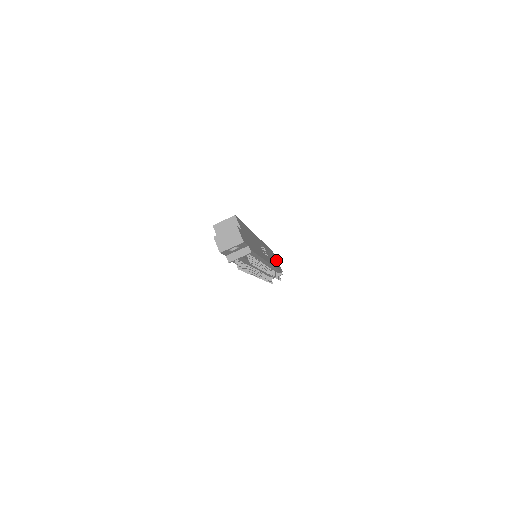
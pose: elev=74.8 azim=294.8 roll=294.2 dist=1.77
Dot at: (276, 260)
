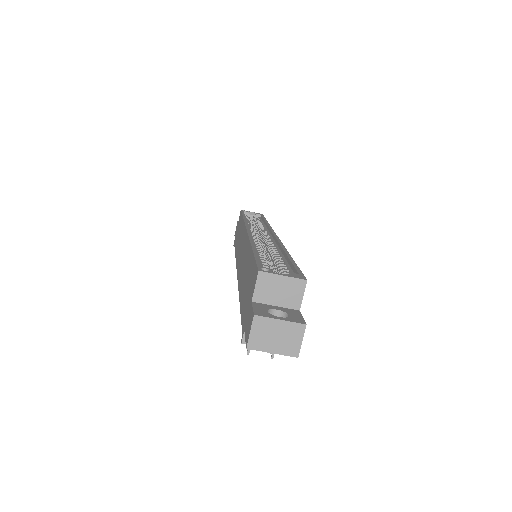
Dot at: occluded
